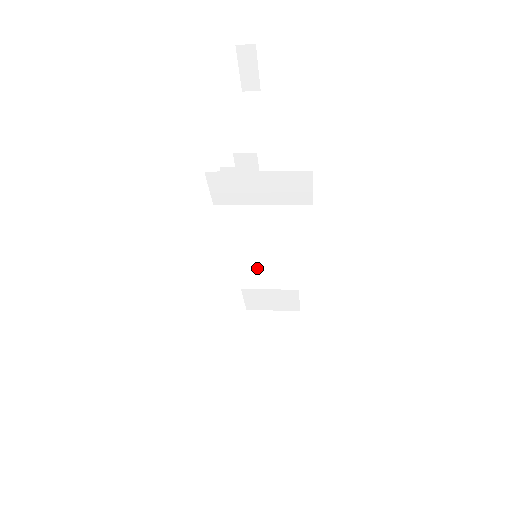
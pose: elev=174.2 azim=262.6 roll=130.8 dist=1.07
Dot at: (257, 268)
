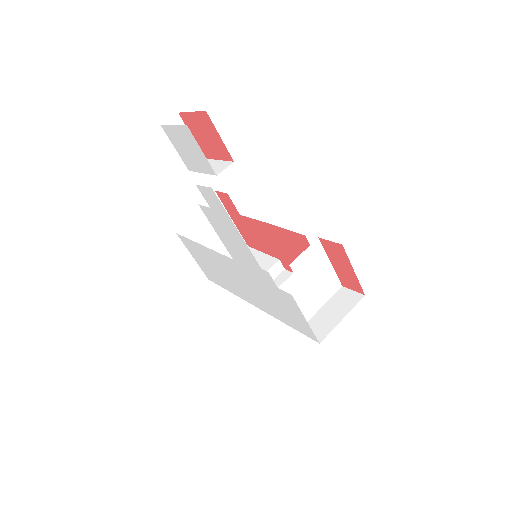
Dot at: (316, 298)
